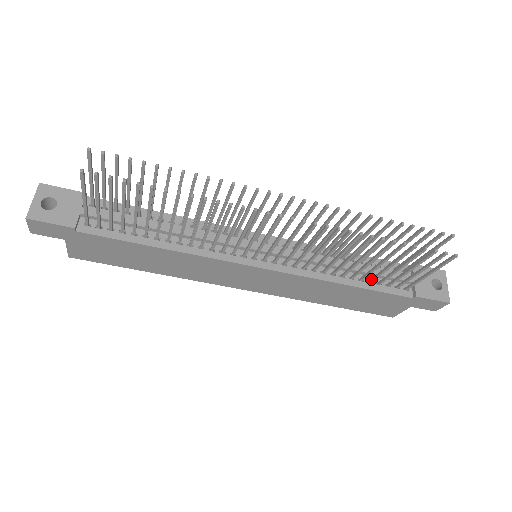
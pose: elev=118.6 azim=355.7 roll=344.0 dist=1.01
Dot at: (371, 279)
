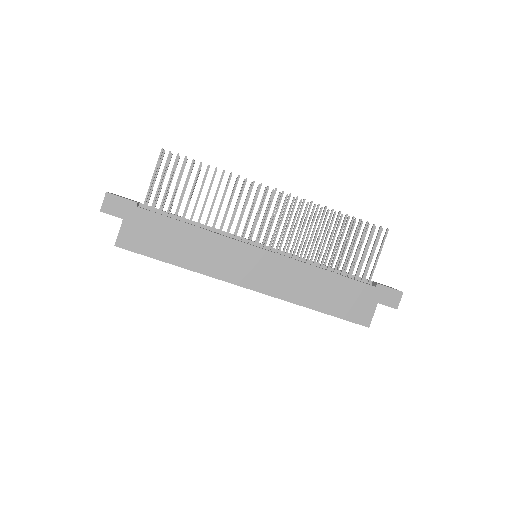
Dot at: (341, 271)
